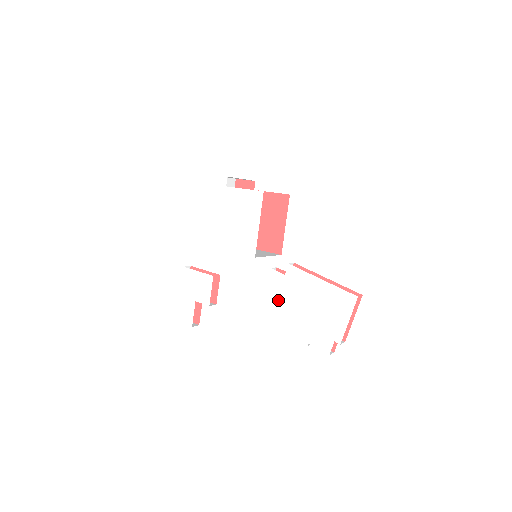
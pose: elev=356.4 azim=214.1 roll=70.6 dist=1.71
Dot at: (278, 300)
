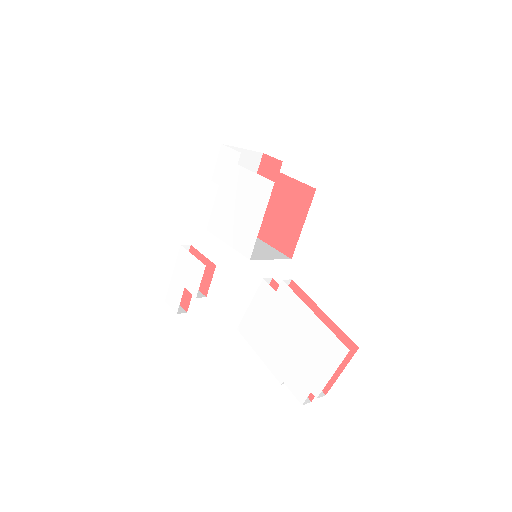
Dot at: (263, 319)
